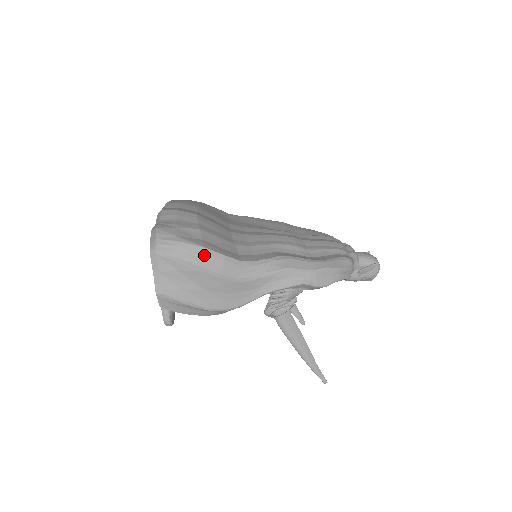
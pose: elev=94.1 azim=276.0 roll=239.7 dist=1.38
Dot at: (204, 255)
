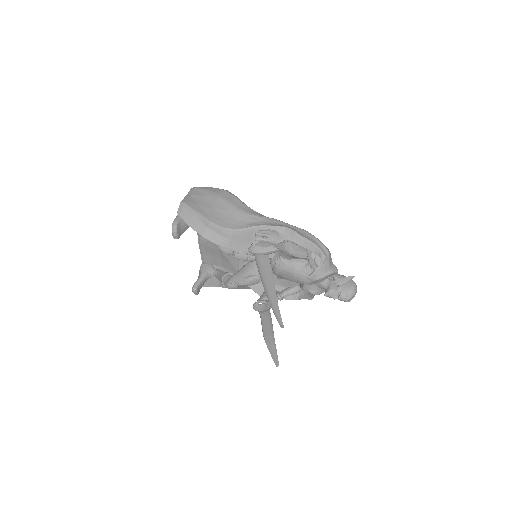
Dot at: (225, 191)
